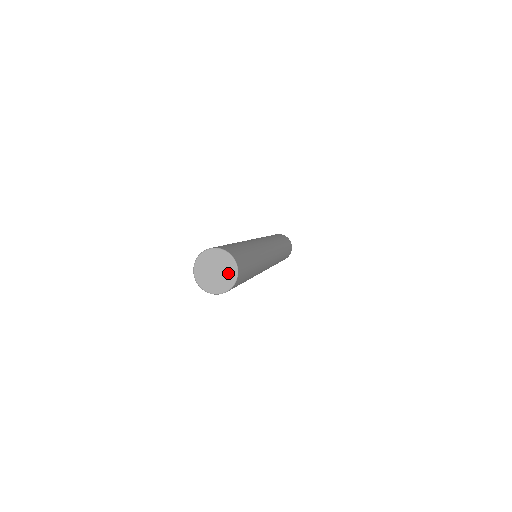
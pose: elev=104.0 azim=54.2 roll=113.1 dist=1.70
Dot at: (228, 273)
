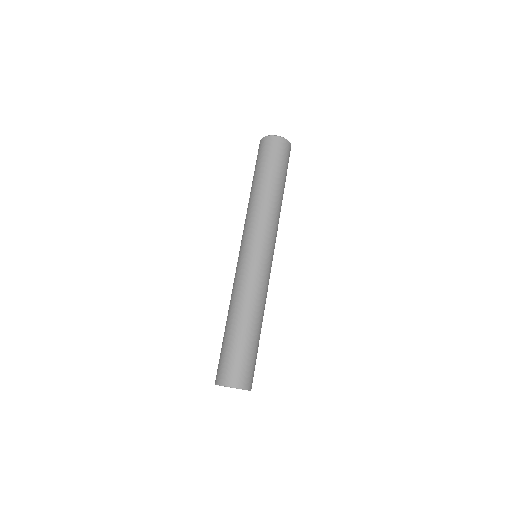
Dot at: occluded
